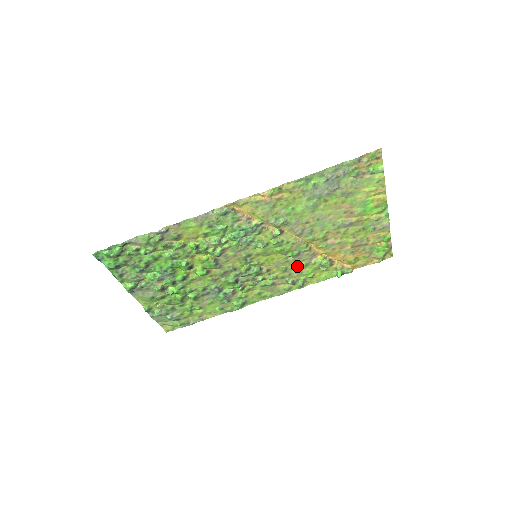
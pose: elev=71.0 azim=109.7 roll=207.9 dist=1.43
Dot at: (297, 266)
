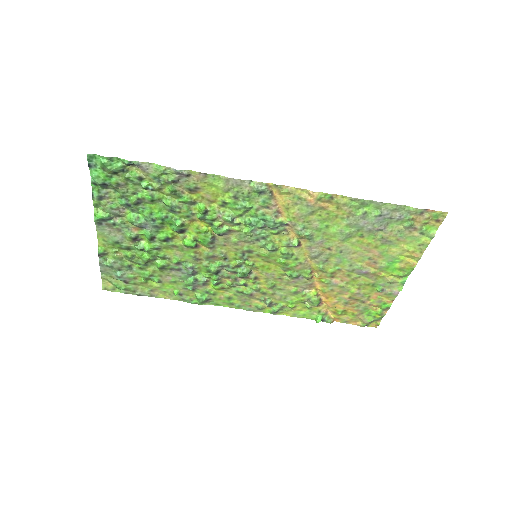
Dot at: (286, 289)
